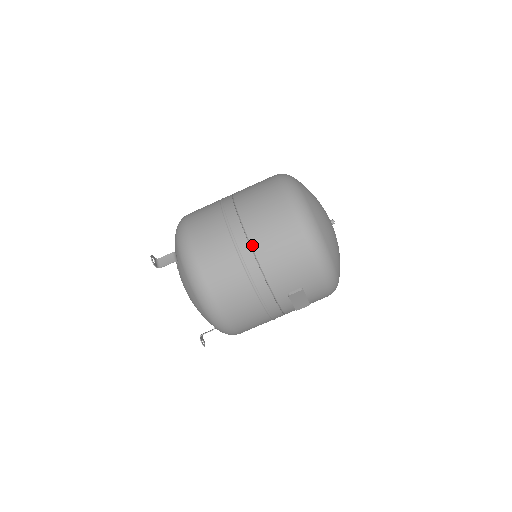
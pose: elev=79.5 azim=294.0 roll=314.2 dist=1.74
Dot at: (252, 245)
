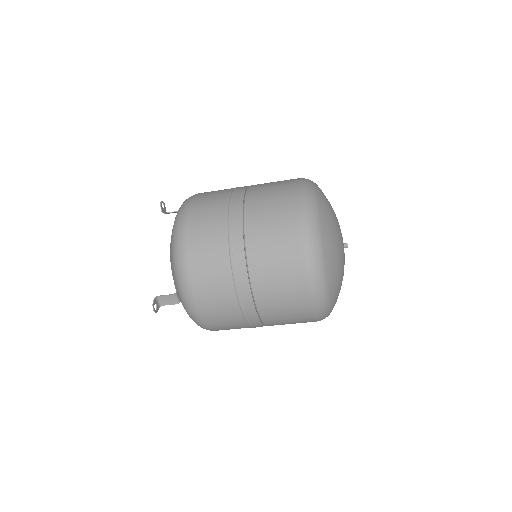
Dot at: (263, 322)
